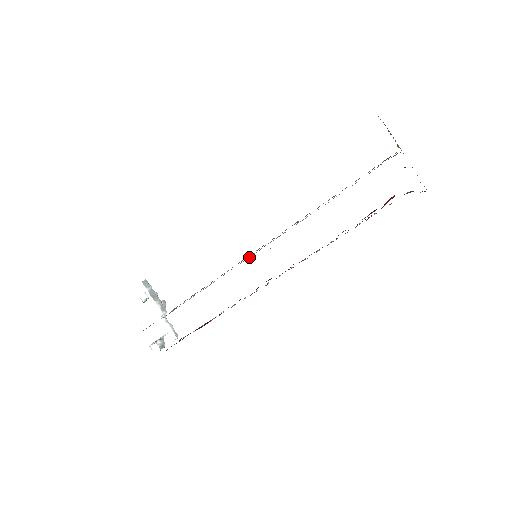
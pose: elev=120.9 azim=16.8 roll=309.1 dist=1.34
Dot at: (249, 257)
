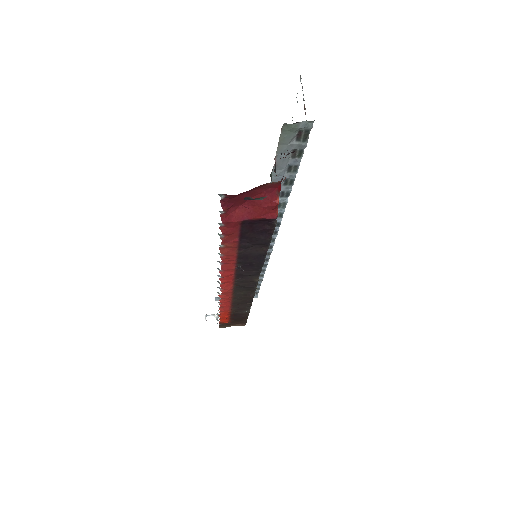
Dot at: occluded
